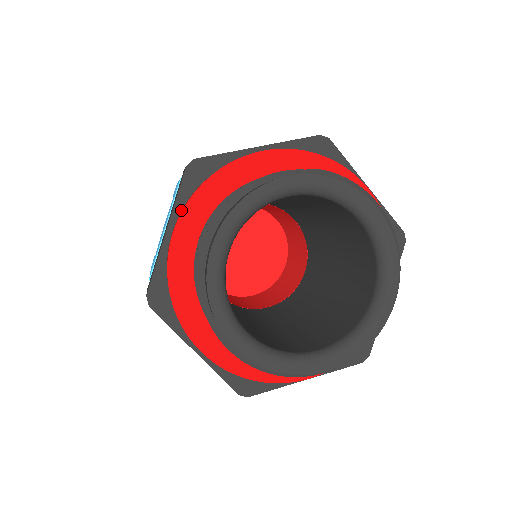
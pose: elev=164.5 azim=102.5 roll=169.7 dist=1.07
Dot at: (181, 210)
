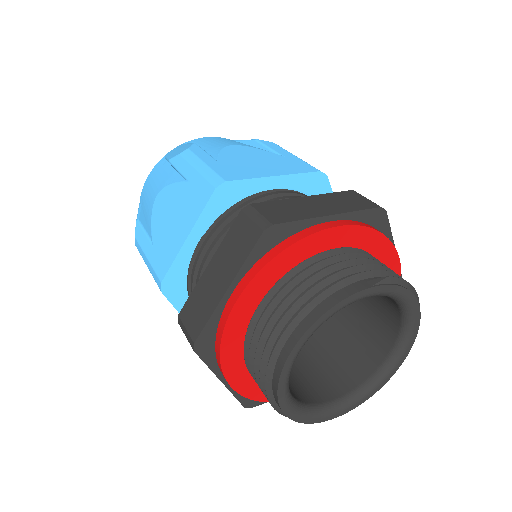
Dot at: (246, 271)
